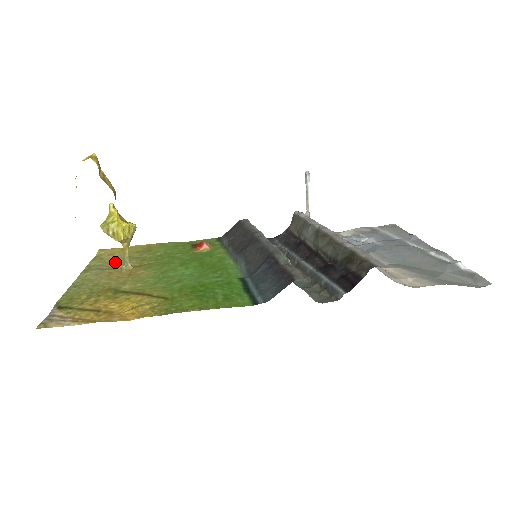
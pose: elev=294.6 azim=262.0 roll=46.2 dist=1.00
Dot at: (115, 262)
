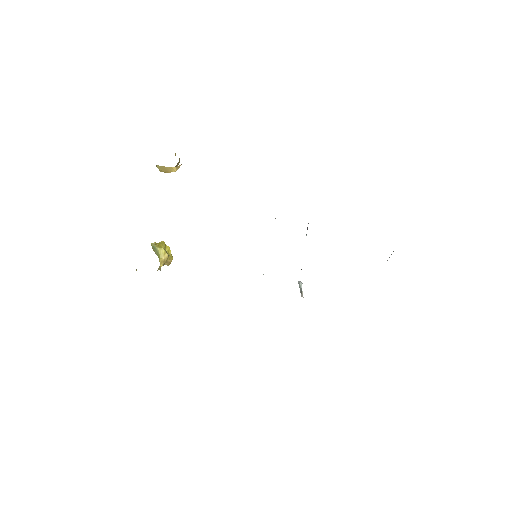
Dot at: occluded
